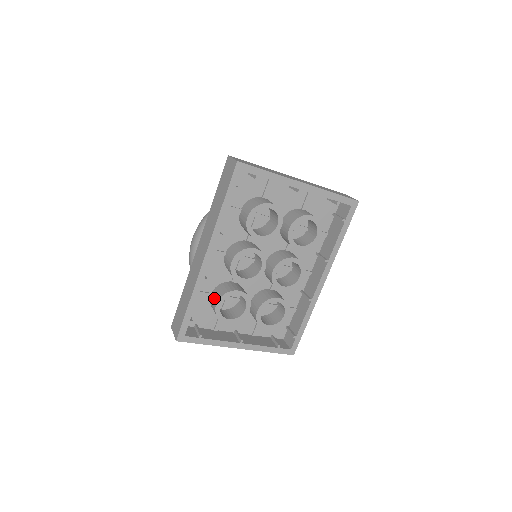
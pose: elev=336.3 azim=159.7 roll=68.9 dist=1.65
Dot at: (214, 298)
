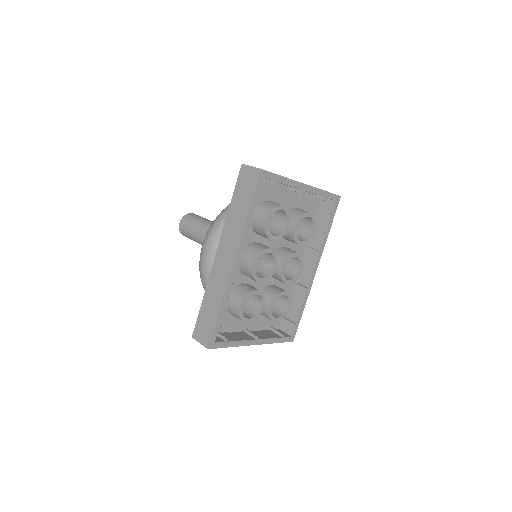
Dot at: (235, 301)
